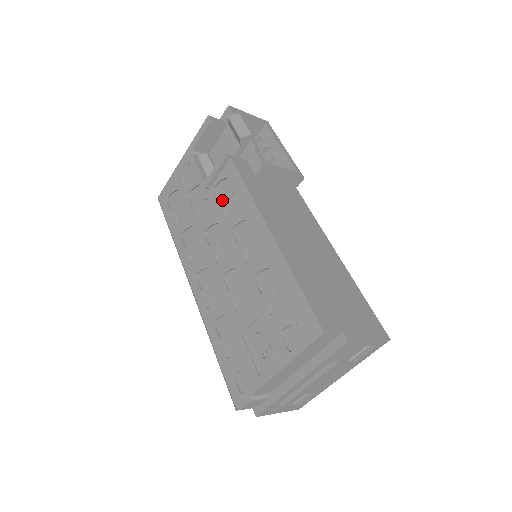
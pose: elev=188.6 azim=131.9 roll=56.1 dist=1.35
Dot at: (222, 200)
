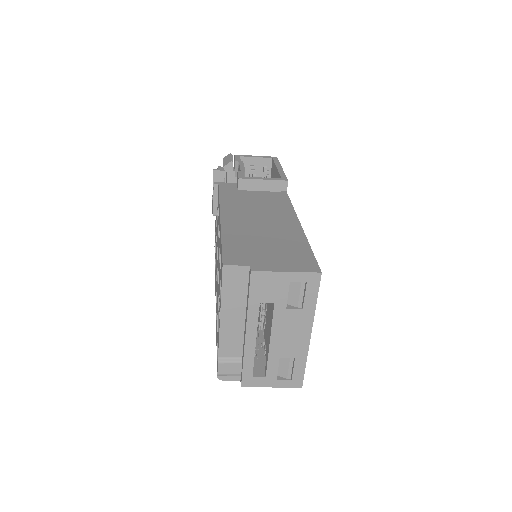
Dot at: occluded
